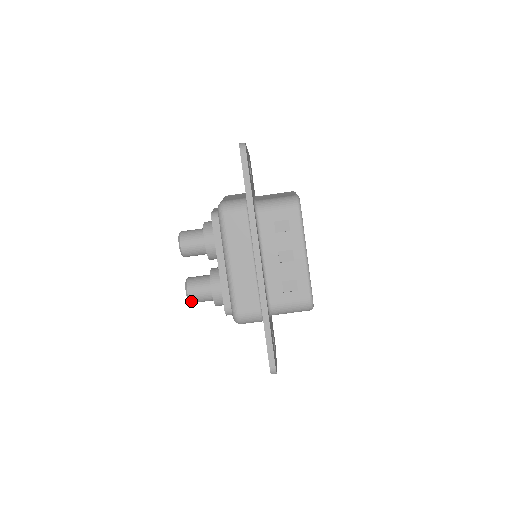
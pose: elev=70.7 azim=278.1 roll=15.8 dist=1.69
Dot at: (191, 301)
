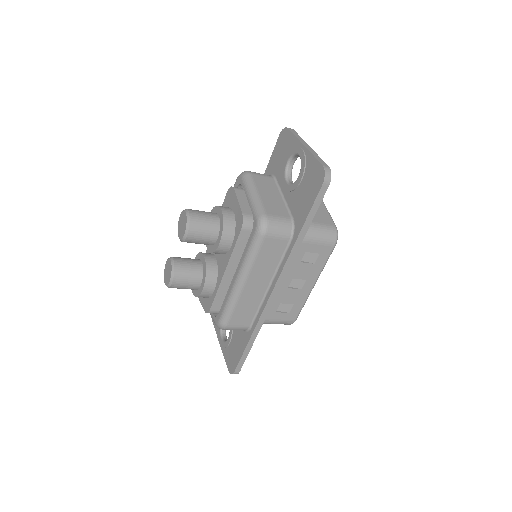
Dot at: (170, 287)
